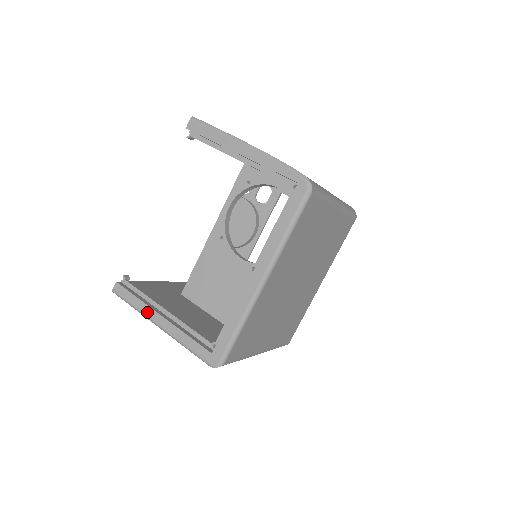
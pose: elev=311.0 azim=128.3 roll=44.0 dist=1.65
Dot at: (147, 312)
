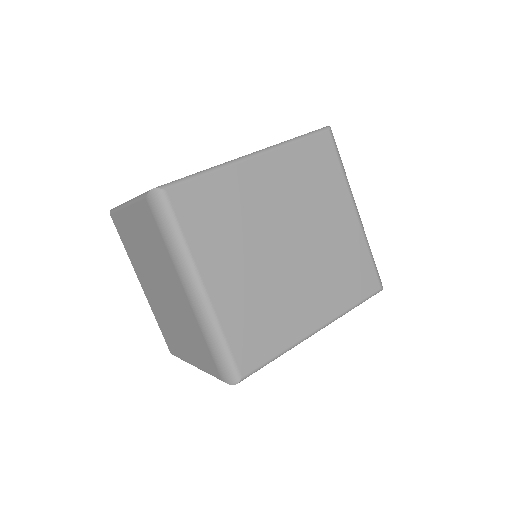
Dot at: occluded
